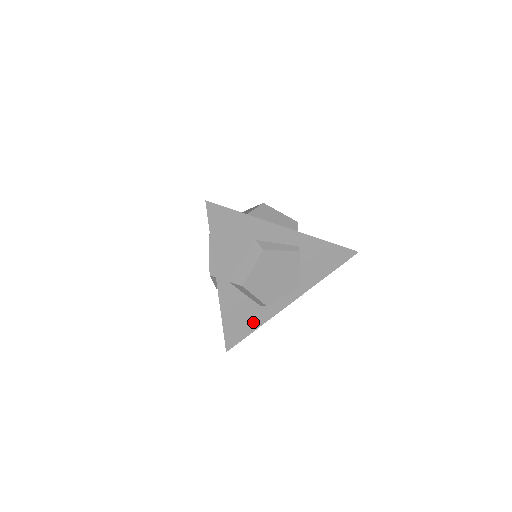
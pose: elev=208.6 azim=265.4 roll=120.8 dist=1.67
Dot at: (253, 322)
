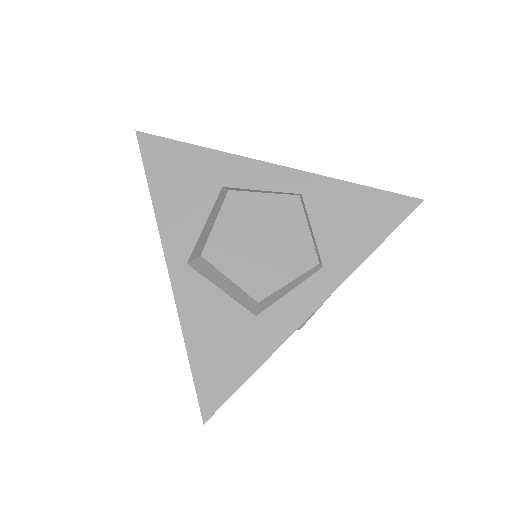
Dot at: (247, 352)
